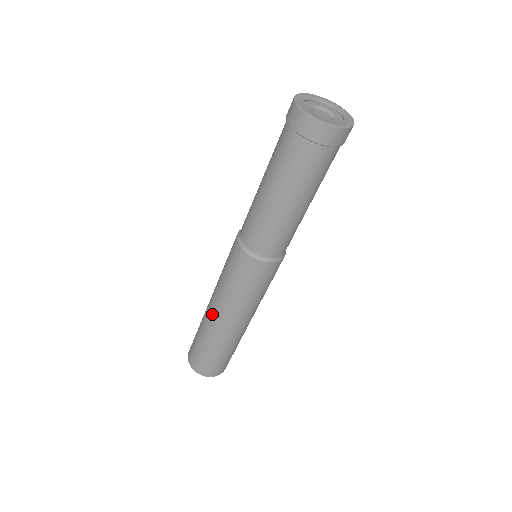
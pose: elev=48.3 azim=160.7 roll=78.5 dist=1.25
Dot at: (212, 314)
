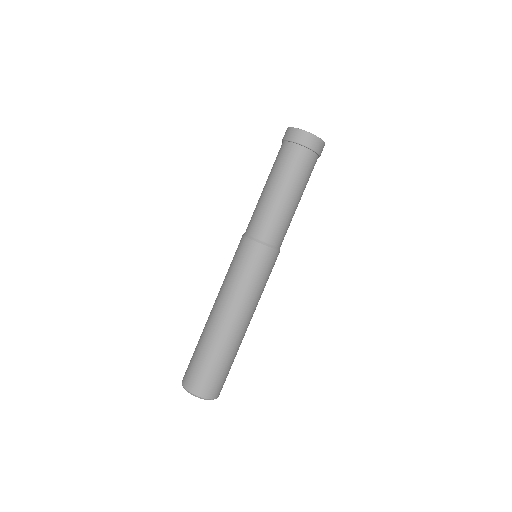
Dot at: (224, 318)
